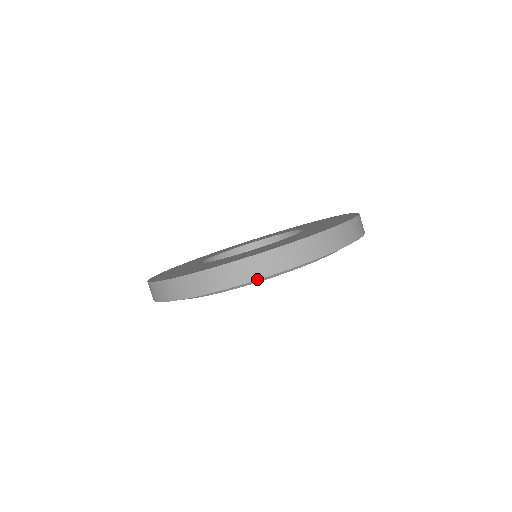
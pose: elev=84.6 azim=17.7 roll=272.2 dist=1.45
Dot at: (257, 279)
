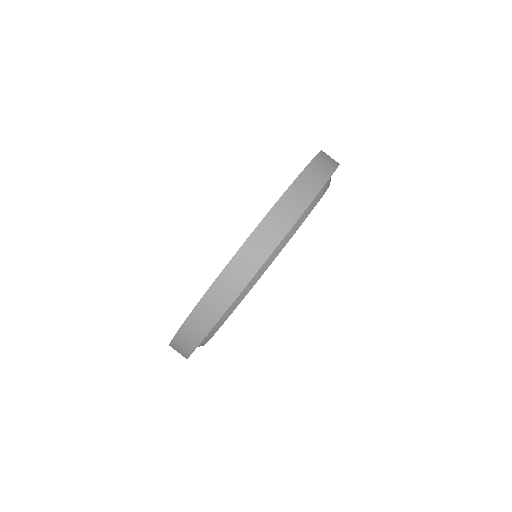
Dot at: (318, 192)
